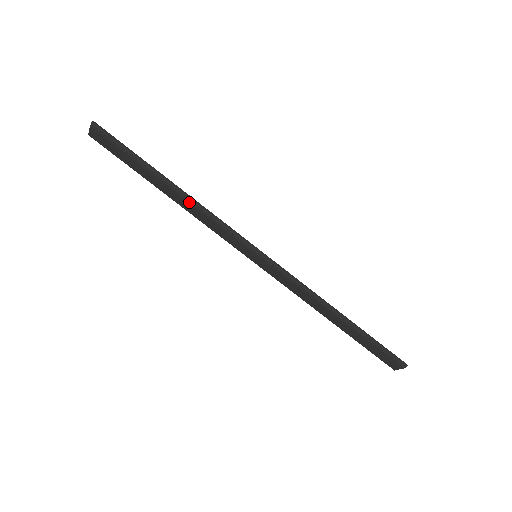
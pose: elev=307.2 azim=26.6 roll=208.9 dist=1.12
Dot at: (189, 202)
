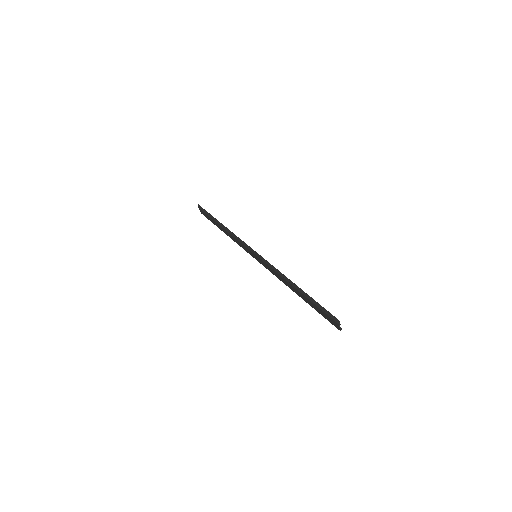
Dot at: (228, 232)
